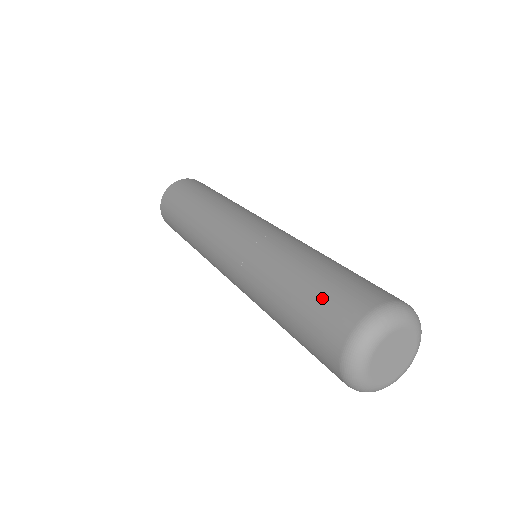
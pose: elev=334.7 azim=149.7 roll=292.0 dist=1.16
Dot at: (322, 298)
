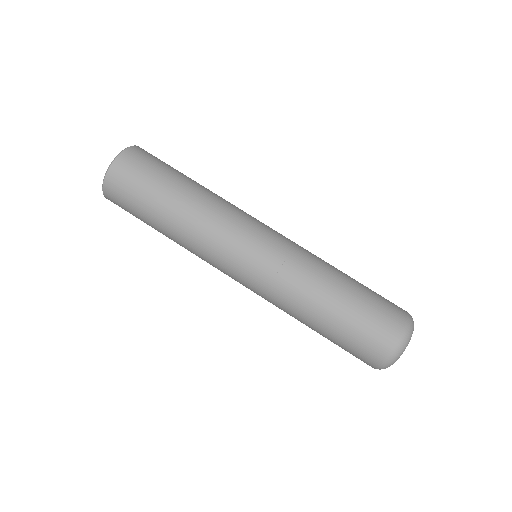
Dot at: (369, 316)
